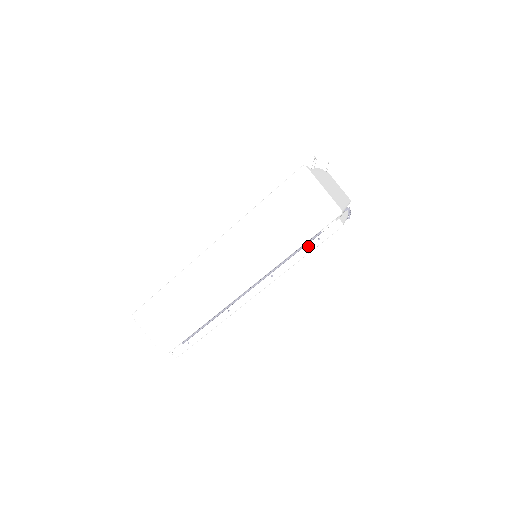
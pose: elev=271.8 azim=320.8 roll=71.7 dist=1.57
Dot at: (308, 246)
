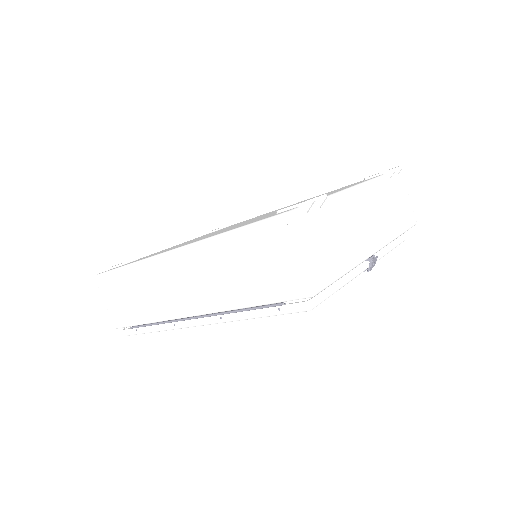
Dot at: (265, 310)
